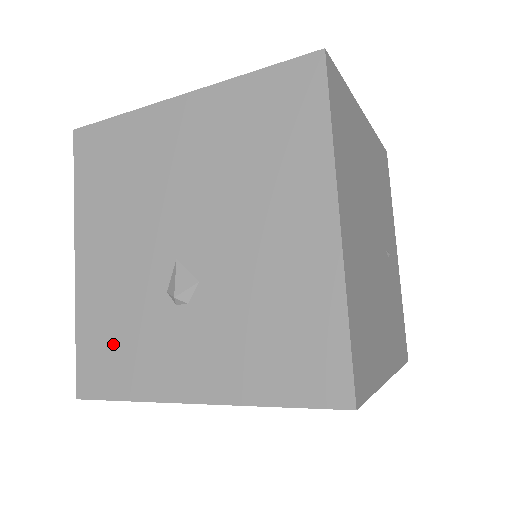
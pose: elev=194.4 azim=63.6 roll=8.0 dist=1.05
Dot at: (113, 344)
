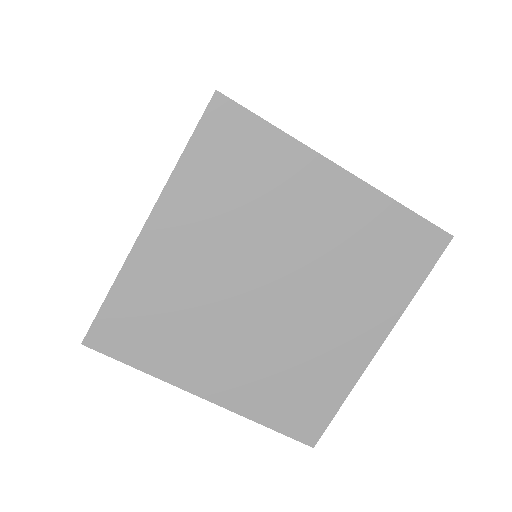
Dot at: occluded
